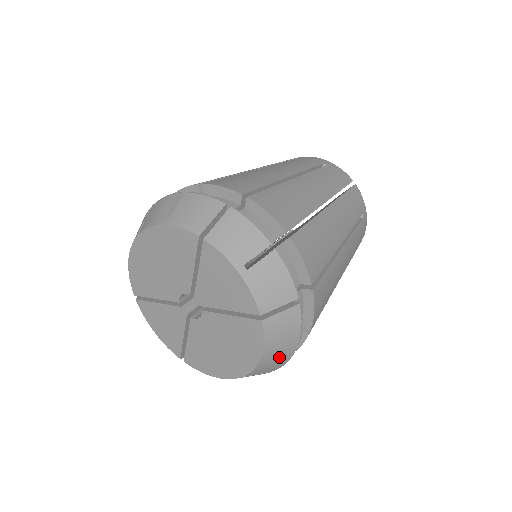
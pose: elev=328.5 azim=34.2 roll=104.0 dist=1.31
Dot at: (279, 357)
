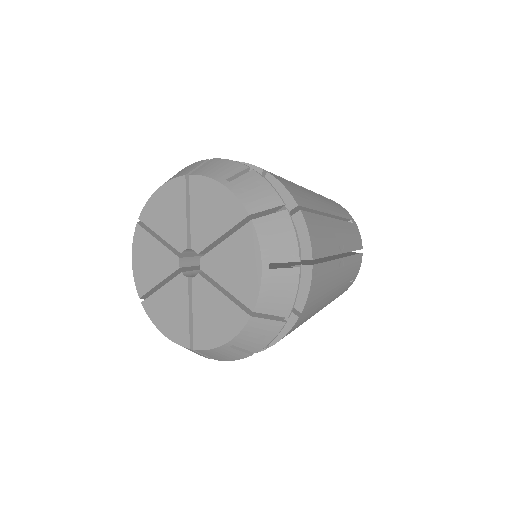
Dot at: (235, 353)
